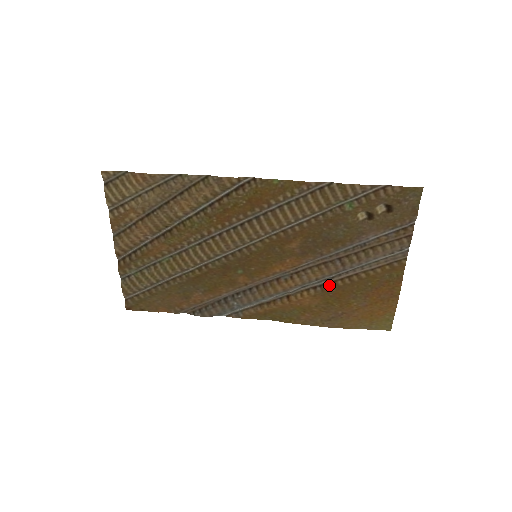
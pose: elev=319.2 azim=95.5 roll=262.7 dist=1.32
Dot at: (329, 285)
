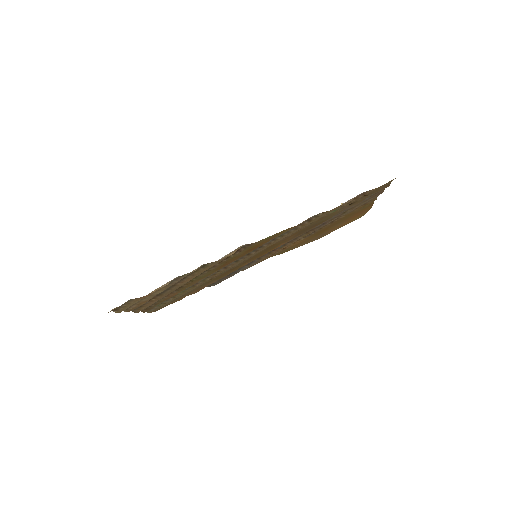
Dot at: (316, 232)
